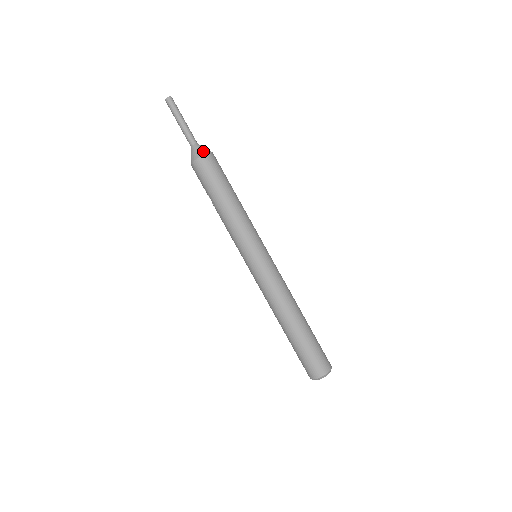
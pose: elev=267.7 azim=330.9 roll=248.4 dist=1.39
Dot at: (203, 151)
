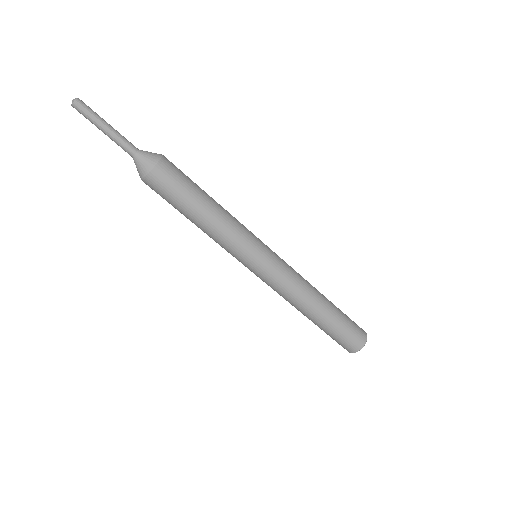
Dot at: (145, 168)
